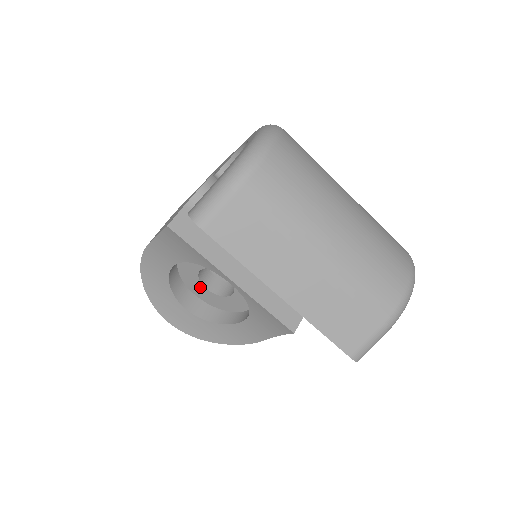
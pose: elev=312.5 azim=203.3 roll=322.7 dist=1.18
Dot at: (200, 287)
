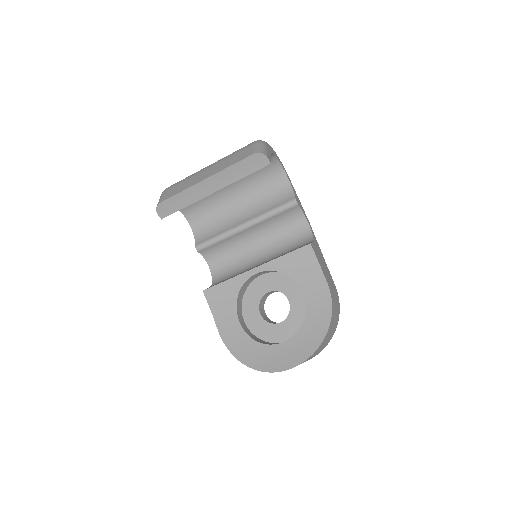
Dot at: (277, 328)
